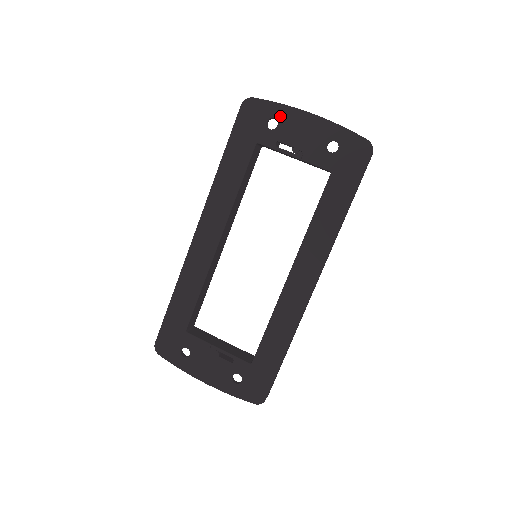
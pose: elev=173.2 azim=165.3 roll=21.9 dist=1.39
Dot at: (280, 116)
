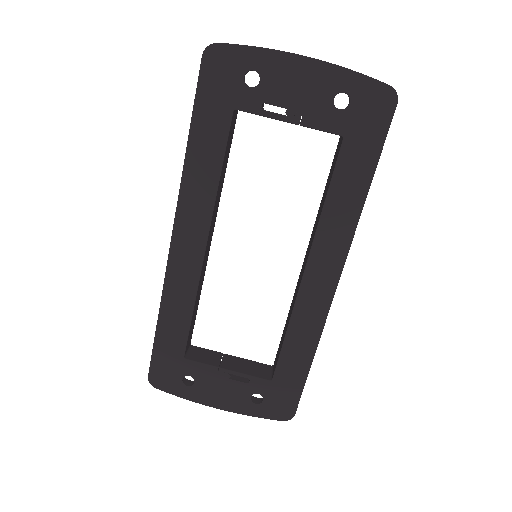
Dot at: (261, 66)
